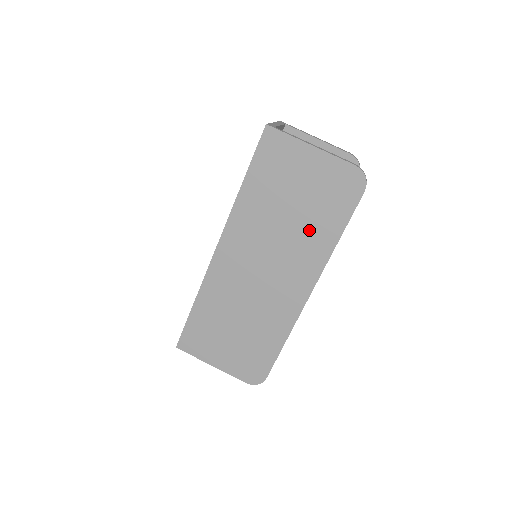
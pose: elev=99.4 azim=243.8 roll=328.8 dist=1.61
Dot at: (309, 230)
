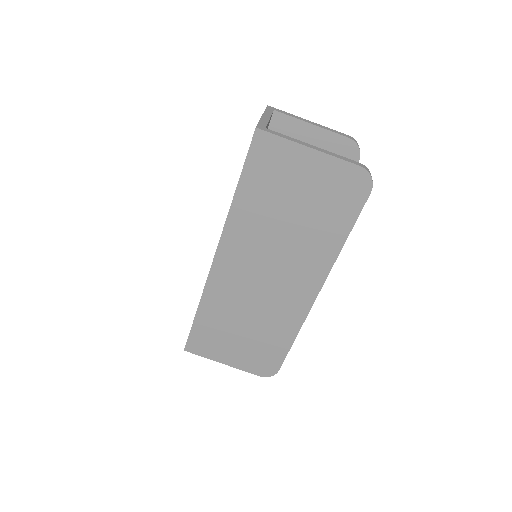
Dot at: (312, 234)
